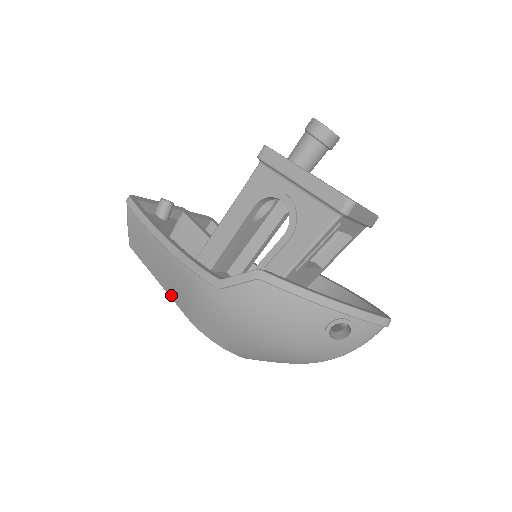
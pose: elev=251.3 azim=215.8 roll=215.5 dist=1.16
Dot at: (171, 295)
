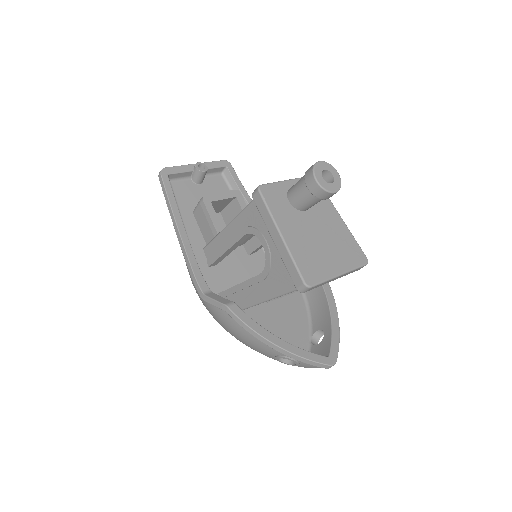
Dot at: occluded
